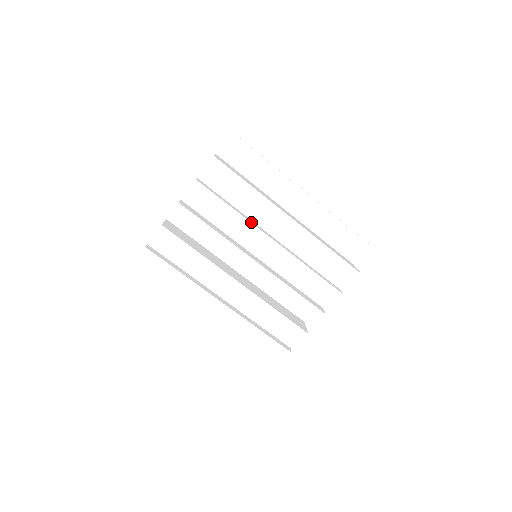
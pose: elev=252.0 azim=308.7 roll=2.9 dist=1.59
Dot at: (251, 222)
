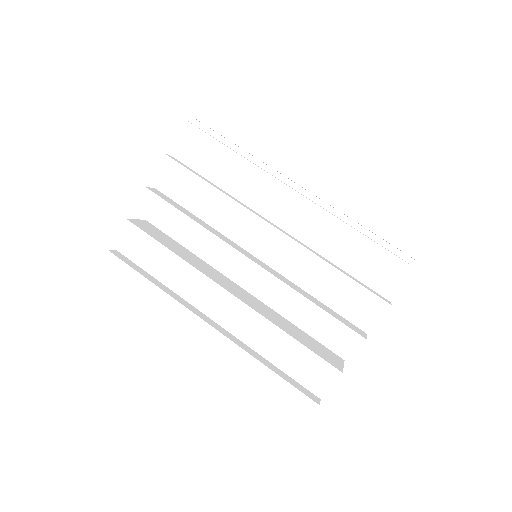
Dot at: (240, 203)
